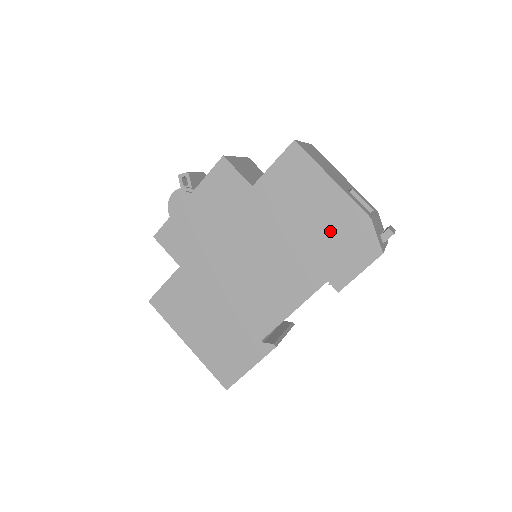
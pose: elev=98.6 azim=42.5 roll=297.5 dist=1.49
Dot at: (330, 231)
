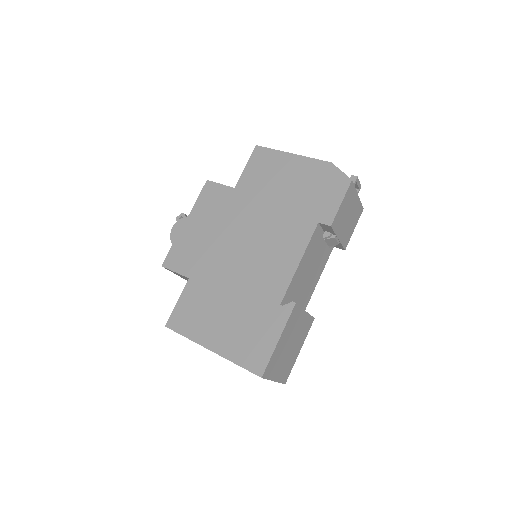
Dot at: (305, 186)
